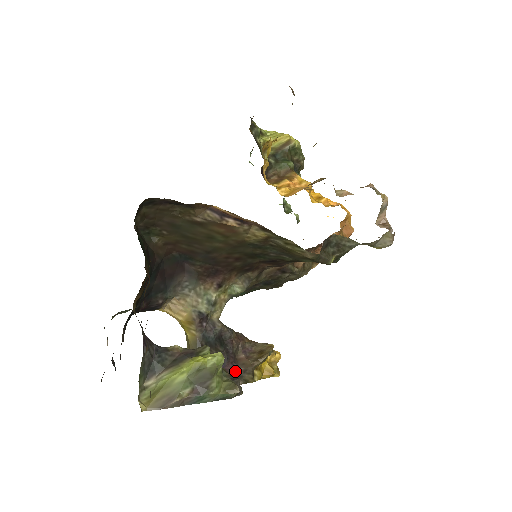
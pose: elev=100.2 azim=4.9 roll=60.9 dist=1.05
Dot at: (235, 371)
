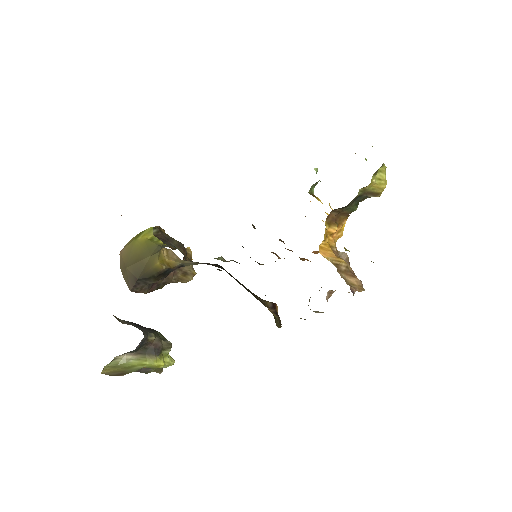
Dot at: (159, 282)
